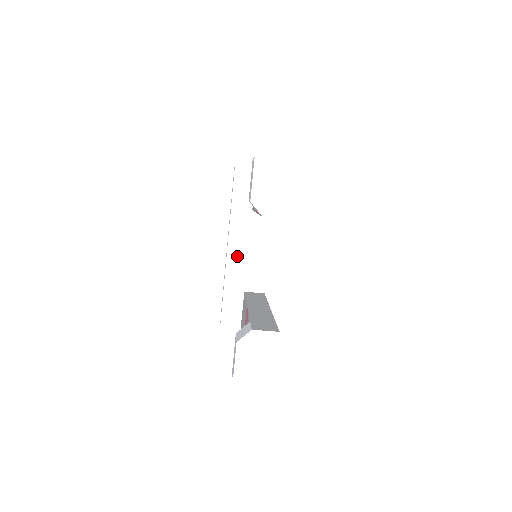
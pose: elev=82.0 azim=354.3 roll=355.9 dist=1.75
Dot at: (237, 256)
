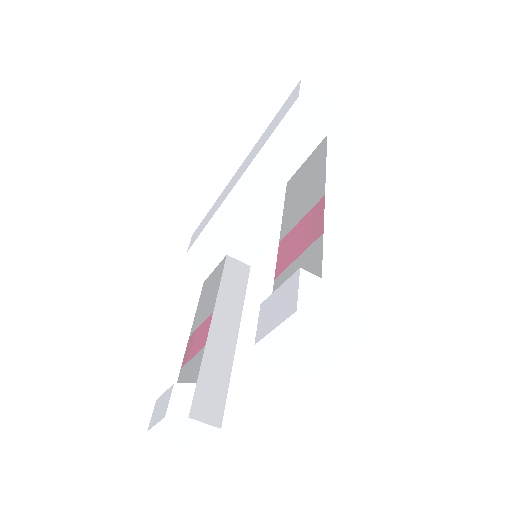
Dot at: (238, 212)
